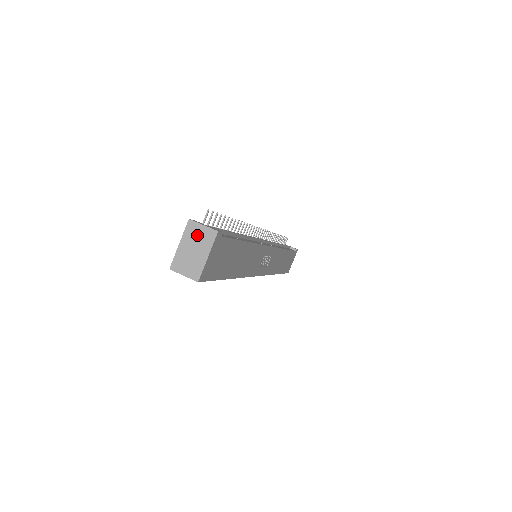
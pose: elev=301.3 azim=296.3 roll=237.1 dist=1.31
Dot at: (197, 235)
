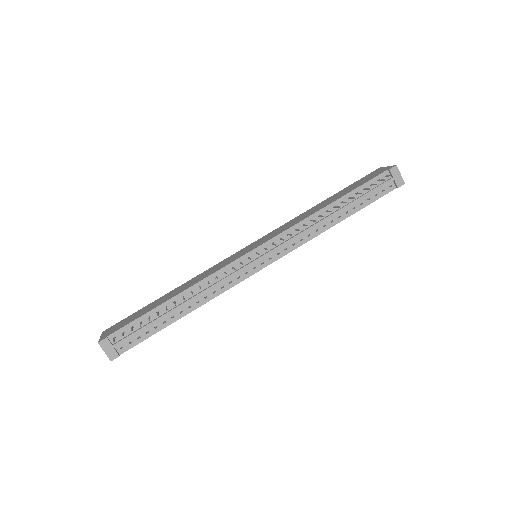
Dot at: occluded
